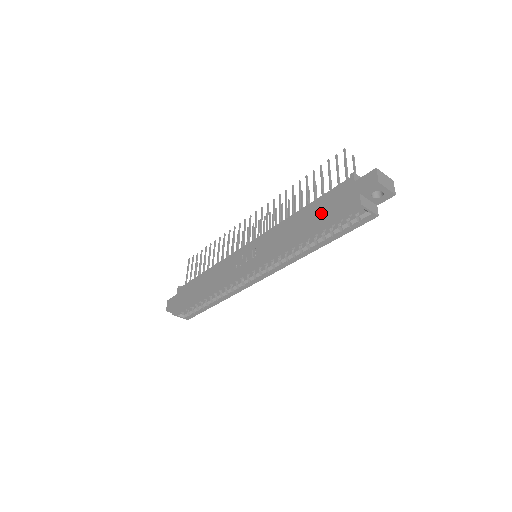
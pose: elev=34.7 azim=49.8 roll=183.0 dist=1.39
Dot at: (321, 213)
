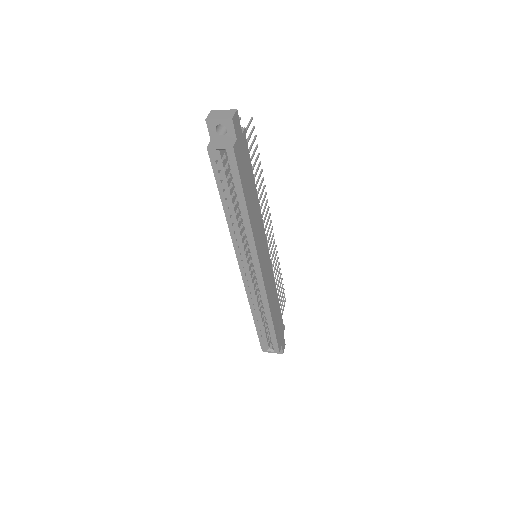
Dot at: occluded
